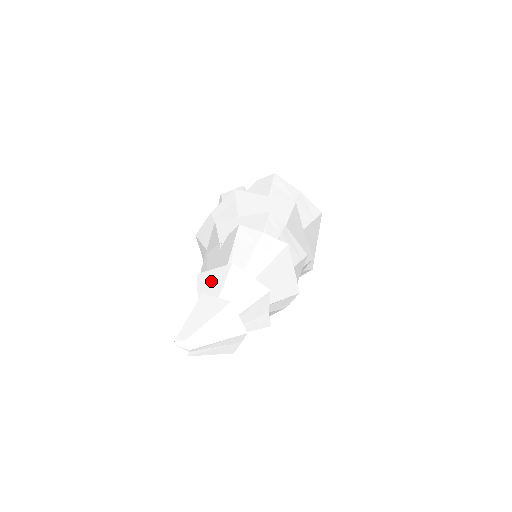
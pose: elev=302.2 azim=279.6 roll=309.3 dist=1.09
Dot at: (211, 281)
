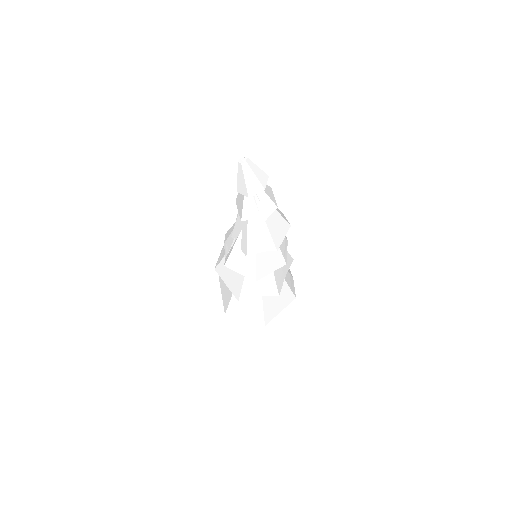
Dot at: occluded
